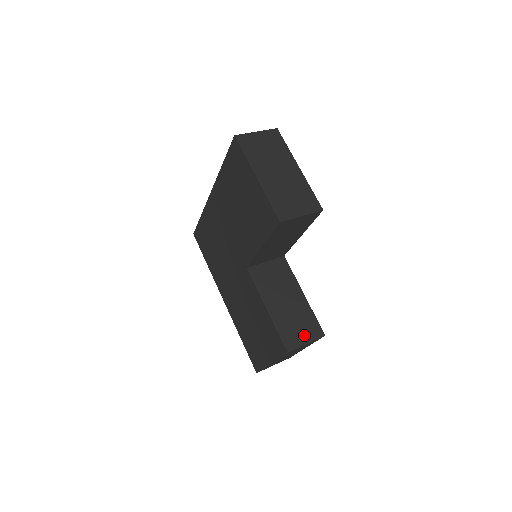
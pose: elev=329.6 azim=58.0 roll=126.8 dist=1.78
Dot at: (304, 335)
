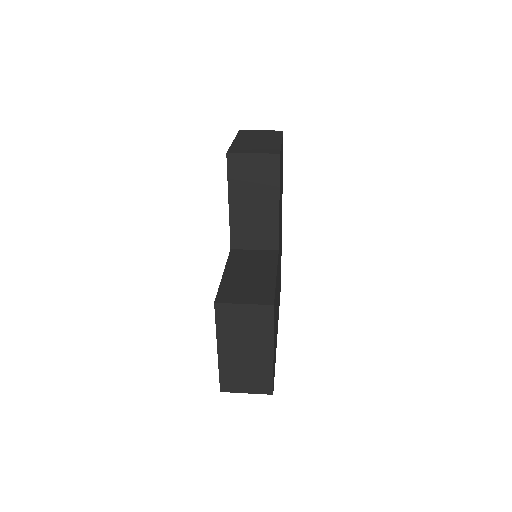
Dot at: (247, 298)
